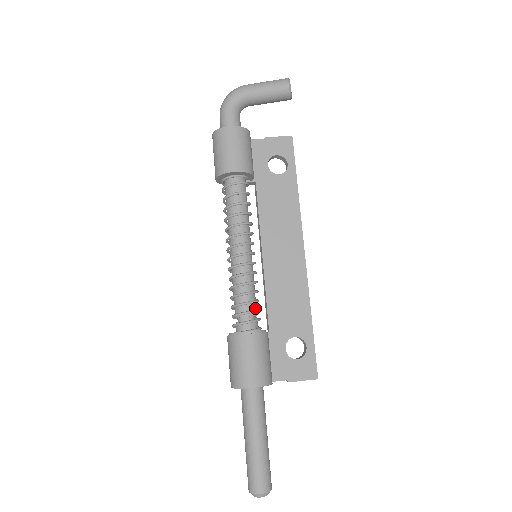
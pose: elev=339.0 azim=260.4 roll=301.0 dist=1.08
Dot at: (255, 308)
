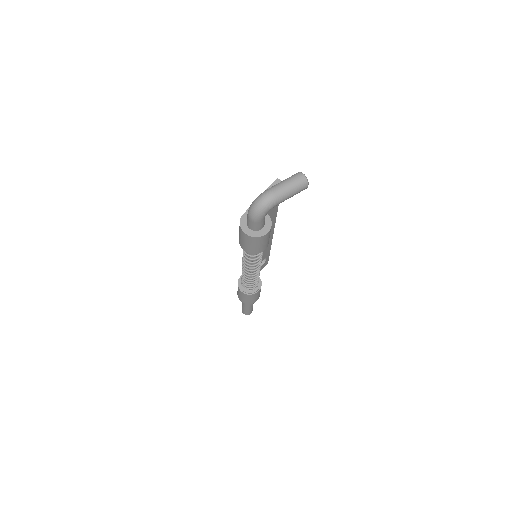
Dot at: occluded
